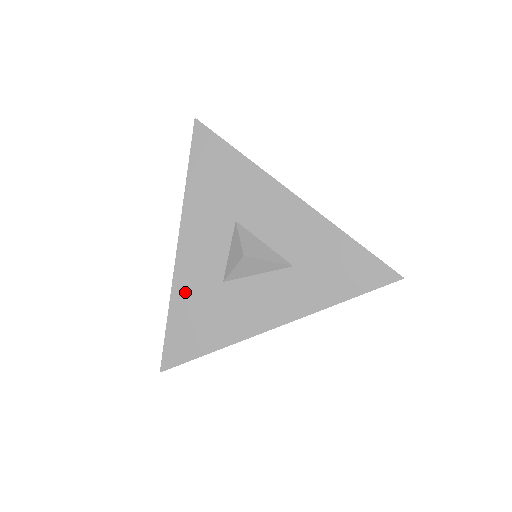
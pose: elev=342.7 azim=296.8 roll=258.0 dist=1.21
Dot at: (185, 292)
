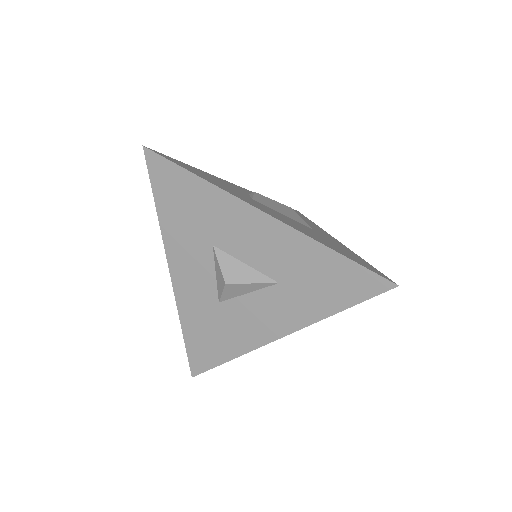
Dot at: (190, 313)
